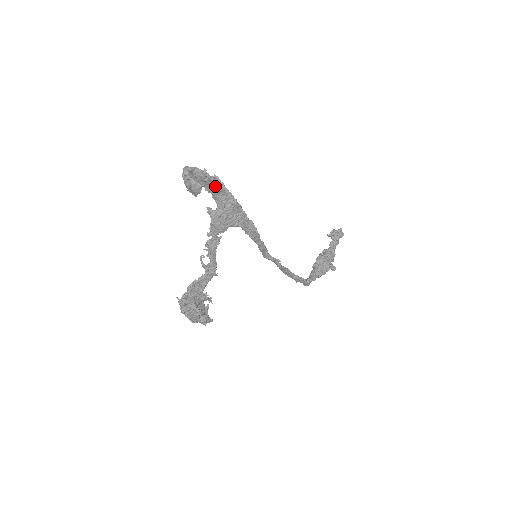
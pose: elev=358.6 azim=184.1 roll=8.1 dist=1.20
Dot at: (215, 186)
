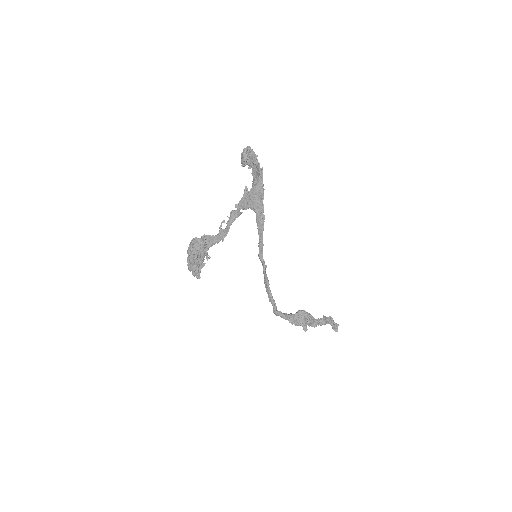
Dot at: (257, 172)
